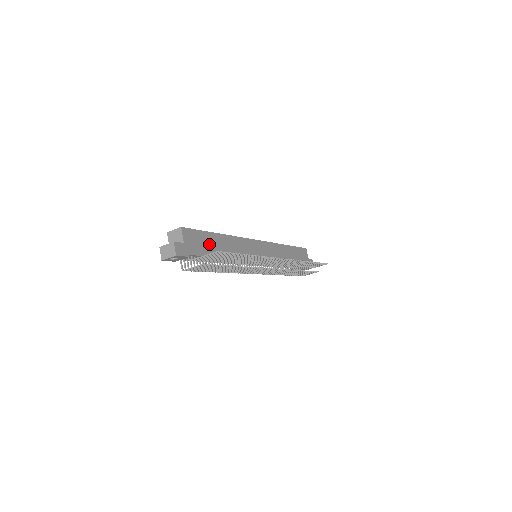
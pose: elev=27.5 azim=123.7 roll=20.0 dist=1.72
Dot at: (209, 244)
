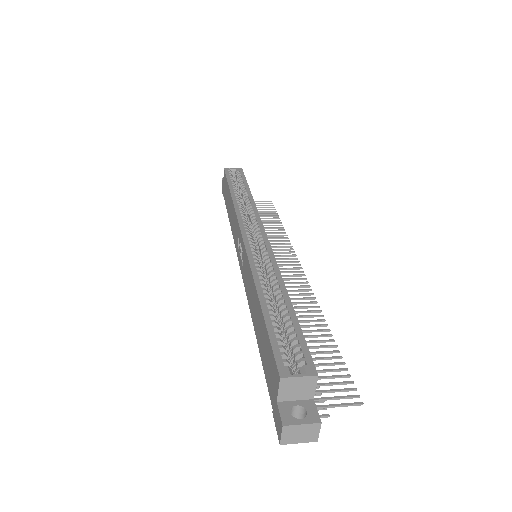
Dot at: occluded
